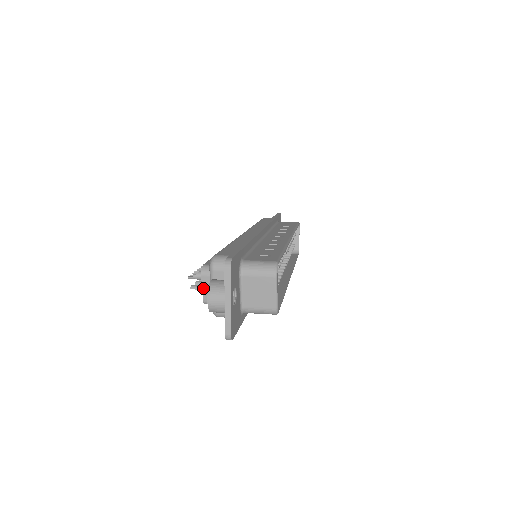
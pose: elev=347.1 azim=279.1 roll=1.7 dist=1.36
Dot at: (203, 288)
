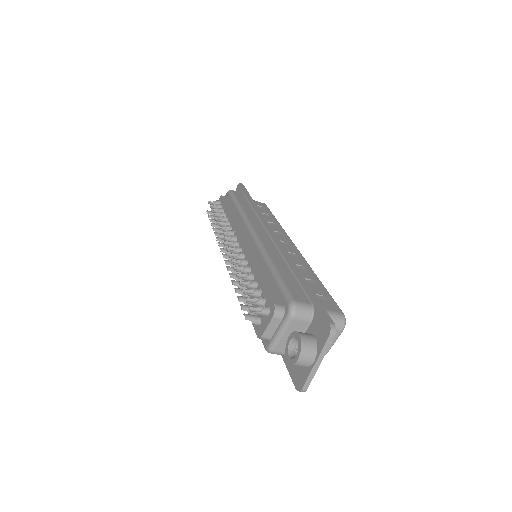
Dot at: (268, 327)
